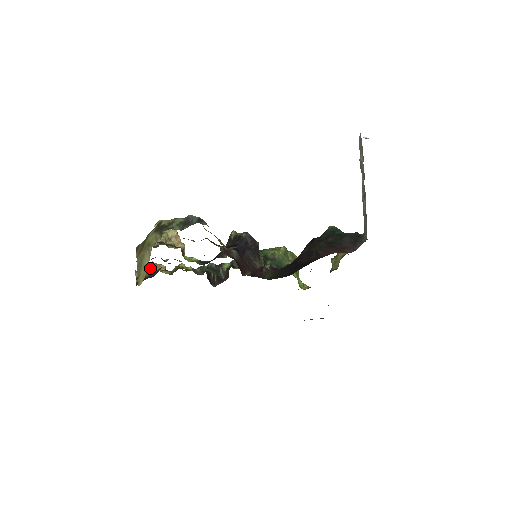
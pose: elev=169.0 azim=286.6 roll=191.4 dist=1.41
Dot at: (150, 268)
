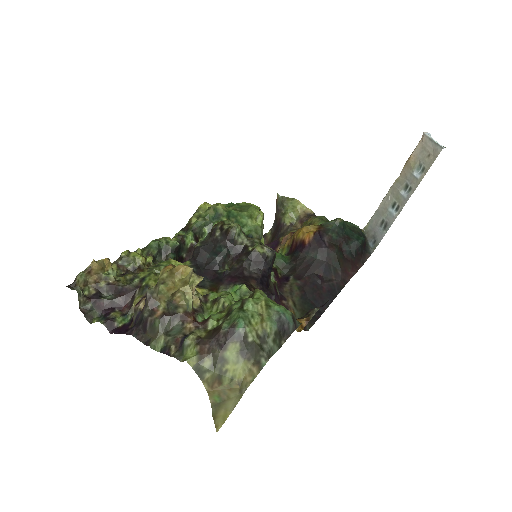
Dot at: (92, 273)
